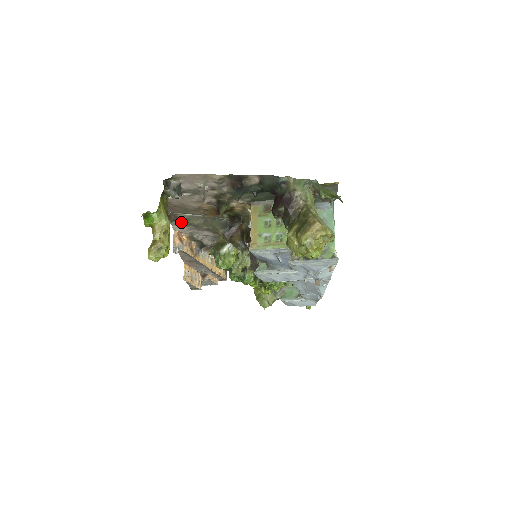
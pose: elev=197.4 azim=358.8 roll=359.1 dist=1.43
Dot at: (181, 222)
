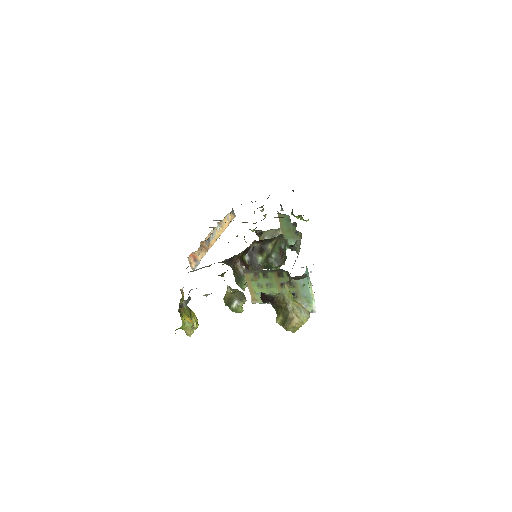
Dot at: occluded
